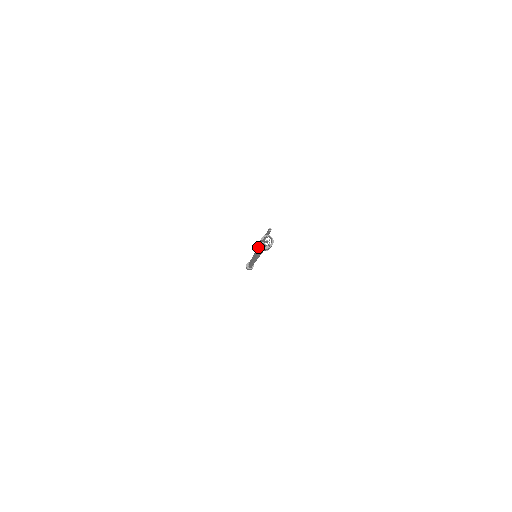
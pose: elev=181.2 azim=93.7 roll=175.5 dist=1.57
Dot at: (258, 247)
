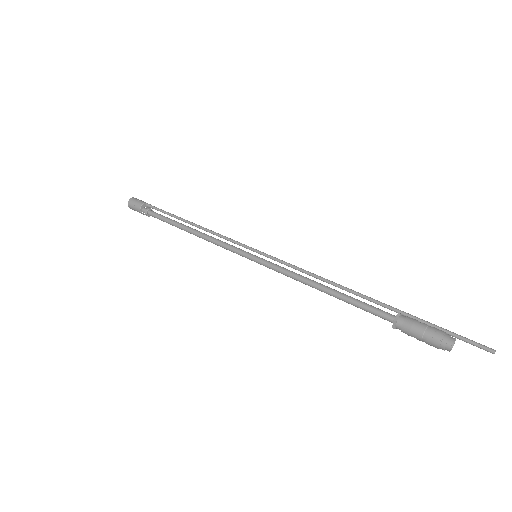
Dot at: (320, 278)
